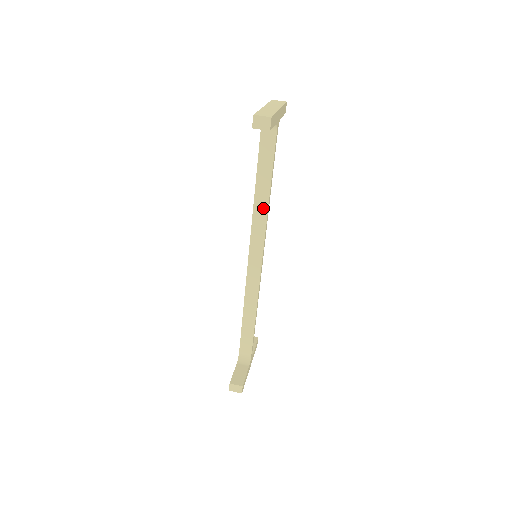
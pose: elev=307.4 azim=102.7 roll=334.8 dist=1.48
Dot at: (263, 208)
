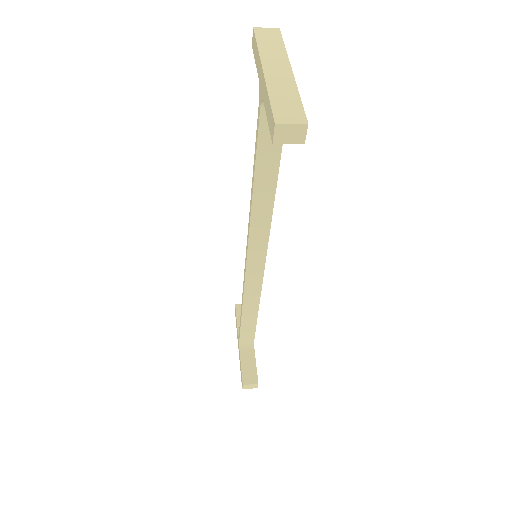
Dot at: (266, 207)
